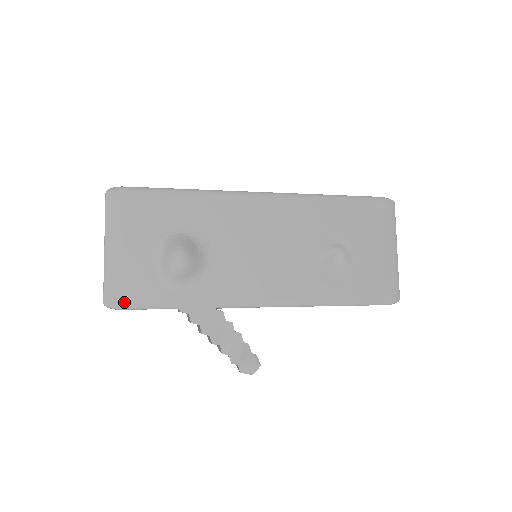
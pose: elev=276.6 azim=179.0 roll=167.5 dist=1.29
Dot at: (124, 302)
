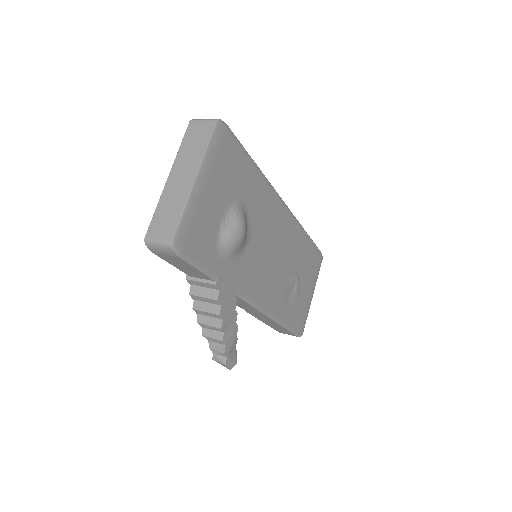
Dot at: (188, 251)
